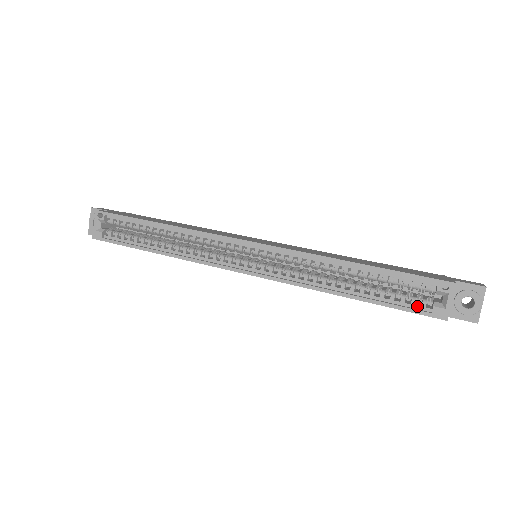
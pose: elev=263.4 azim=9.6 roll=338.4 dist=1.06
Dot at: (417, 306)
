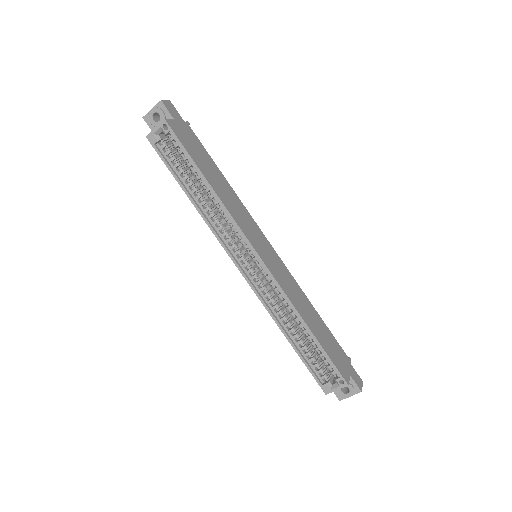
Dot at: (319, 375)
